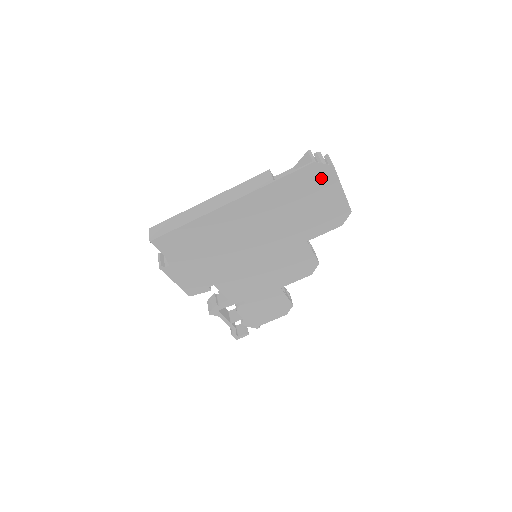
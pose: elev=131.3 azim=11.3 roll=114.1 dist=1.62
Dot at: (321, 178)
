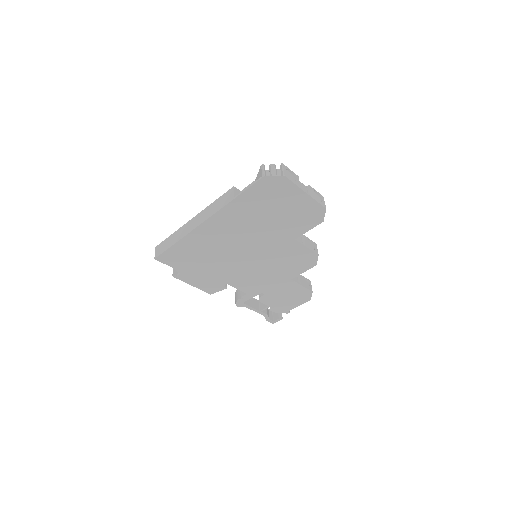
Dot at: (278, 188)
